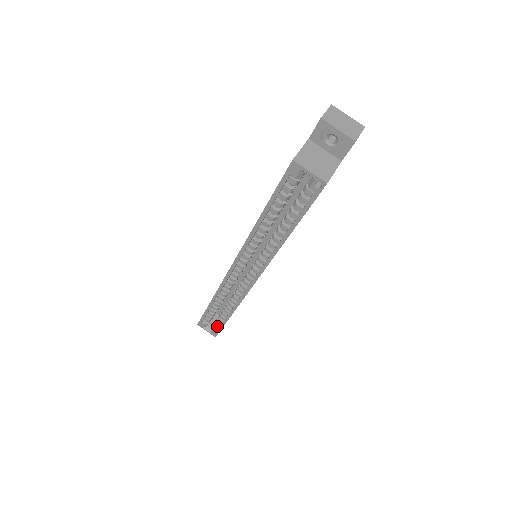
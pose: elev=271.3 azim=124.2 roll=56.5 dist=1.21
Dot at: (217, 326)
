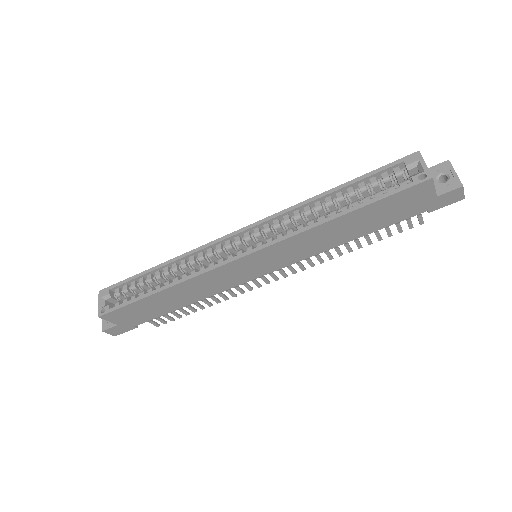
Dot at: (119, 304)
